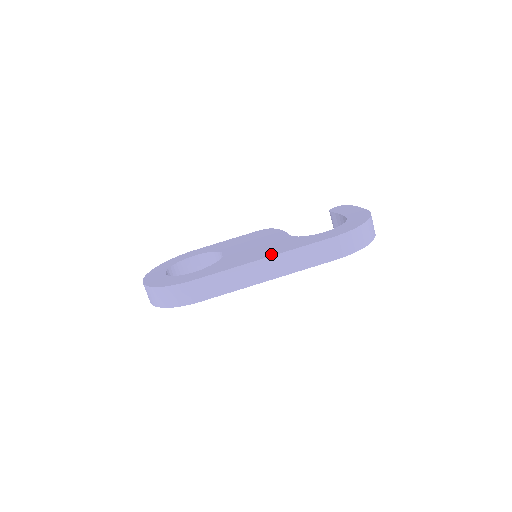
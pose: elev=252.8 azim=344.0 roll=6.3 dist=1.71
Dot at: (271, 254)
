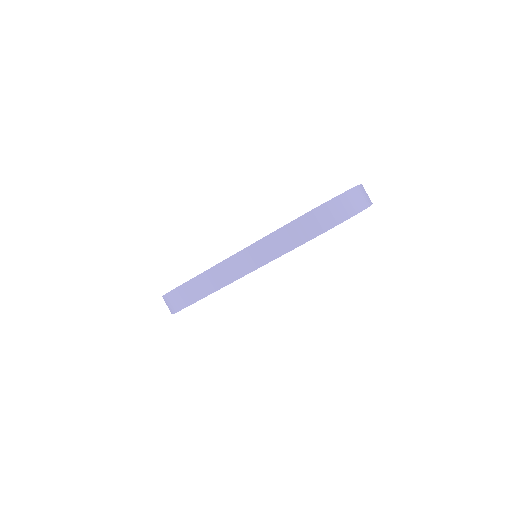
Dot at: occluded
